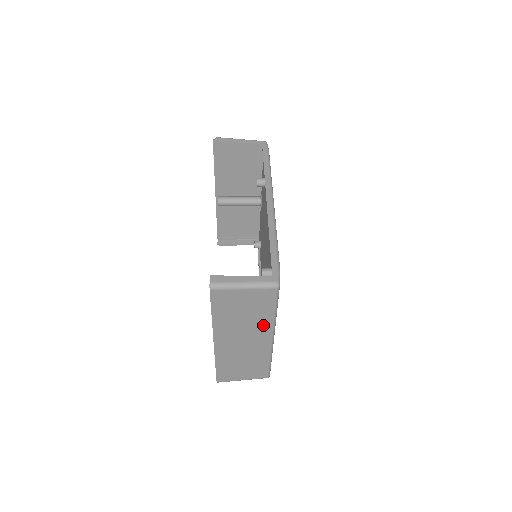
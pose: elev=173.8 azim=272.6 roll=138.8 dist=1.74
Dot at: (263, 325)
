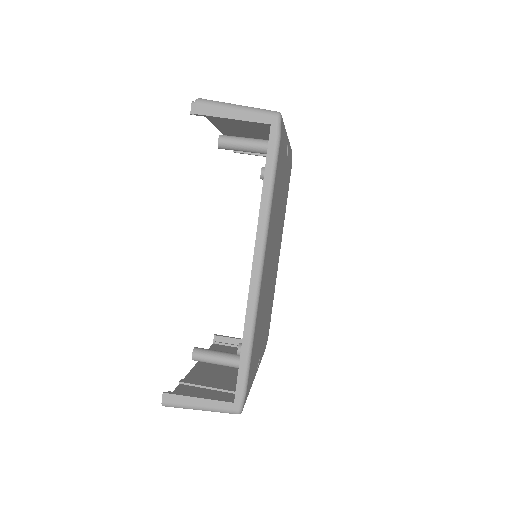
Dot at: occluded
